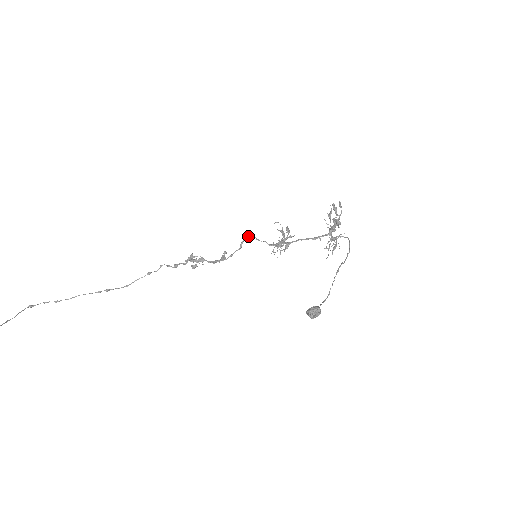
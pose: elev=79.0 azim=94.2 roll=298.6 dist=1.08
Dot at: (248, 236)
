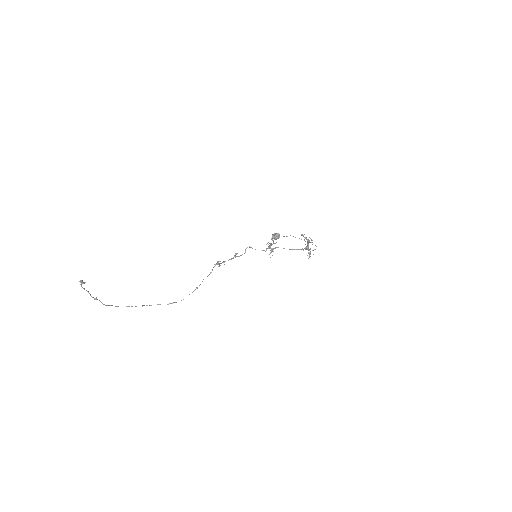
Dot at: (249, 246)
